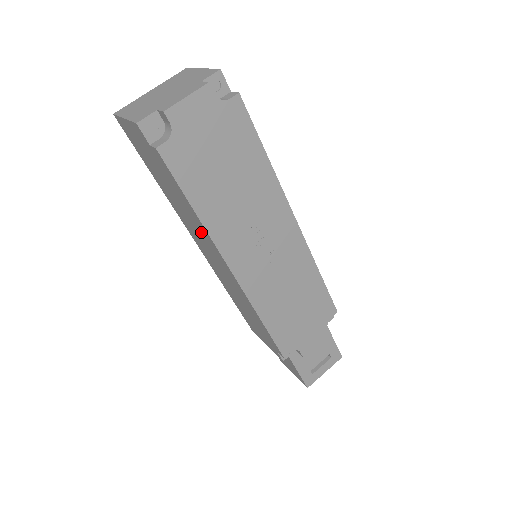
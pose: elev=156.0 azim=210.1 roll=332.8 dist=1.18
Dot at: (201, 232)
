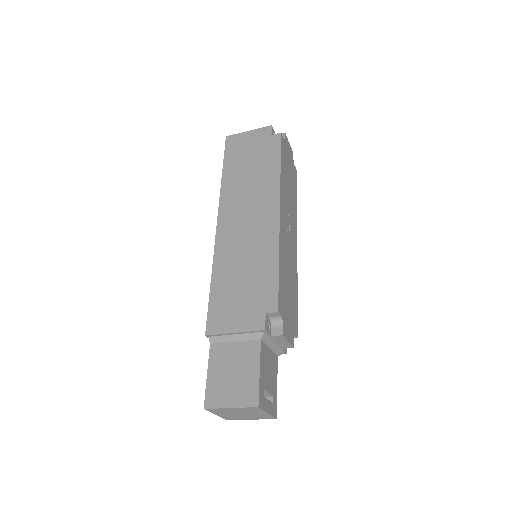
Dot at: (263, 189)
